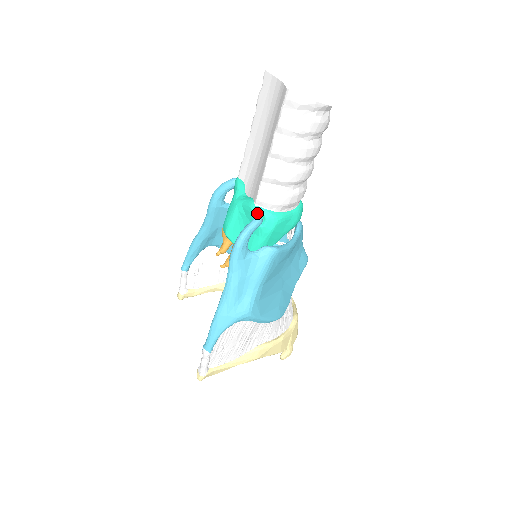
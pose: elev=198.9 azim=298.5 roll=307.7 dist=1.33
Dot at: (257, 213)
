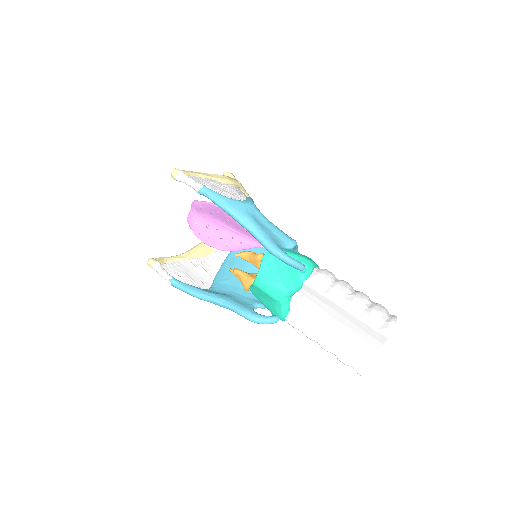
Dot at: (280, 319)
